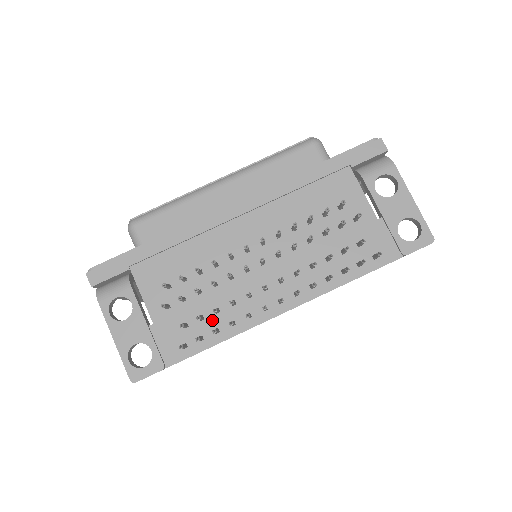
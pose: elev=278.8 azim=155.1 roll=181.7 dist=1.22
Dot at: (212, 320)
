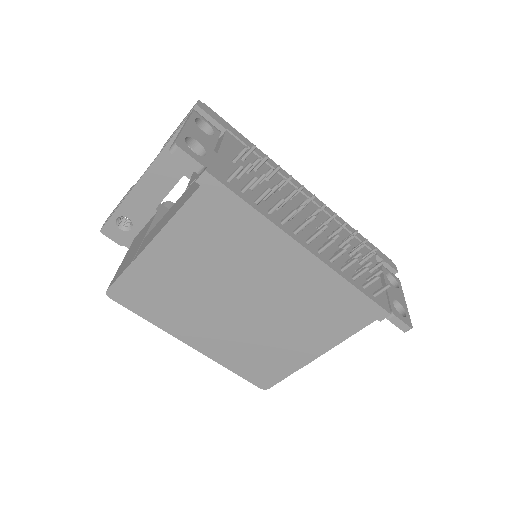
Dot at: (257, 197)
